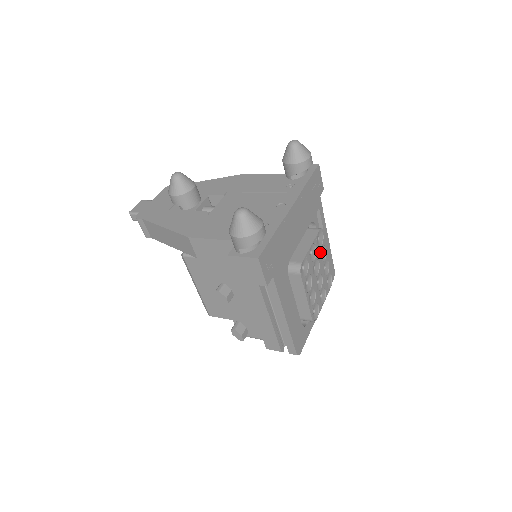
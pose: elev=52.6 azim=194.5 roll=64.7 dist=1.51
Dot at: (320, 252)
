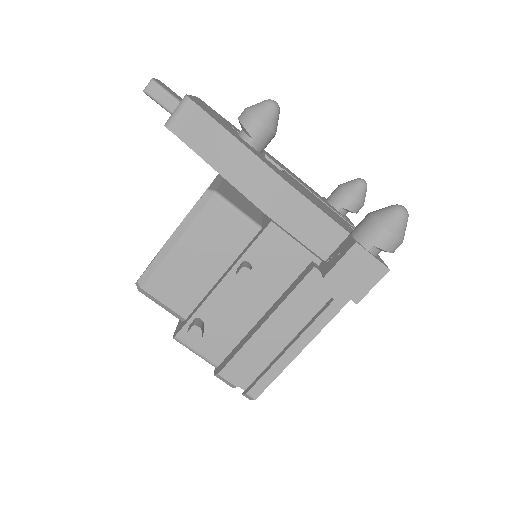
Dot at: occluded
